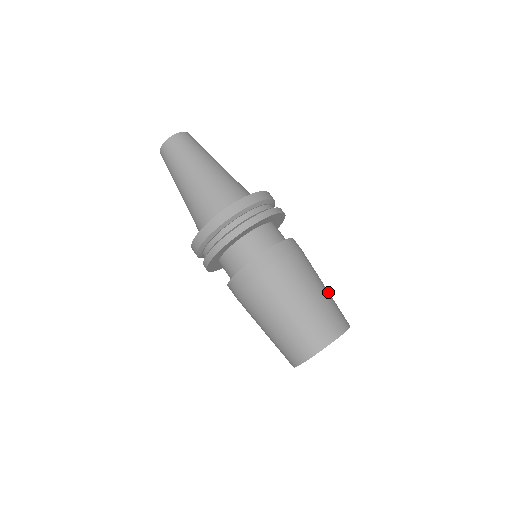
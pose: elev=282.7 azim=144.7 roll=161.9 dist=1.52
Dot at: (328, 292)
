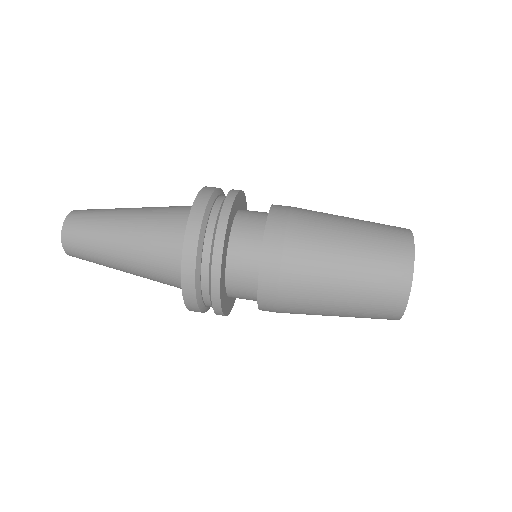
Dot at: occluded
